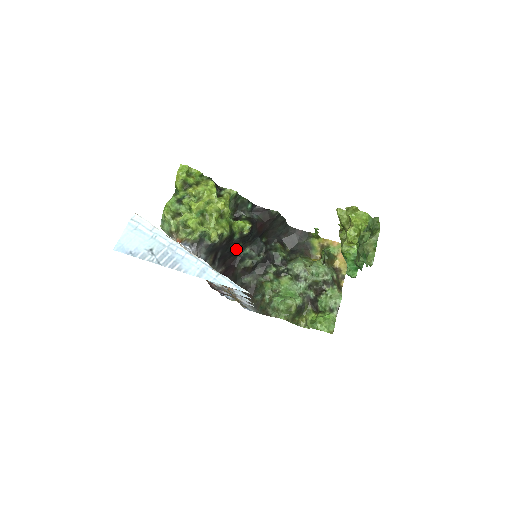
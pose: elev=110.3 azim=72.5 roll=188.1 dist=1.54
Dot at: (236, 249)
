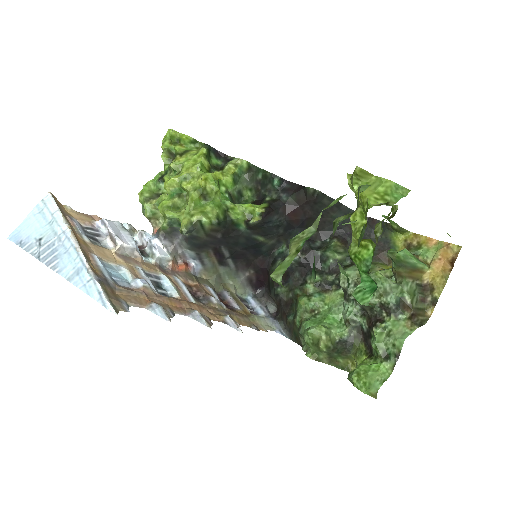
Dot at: (256, 245)
